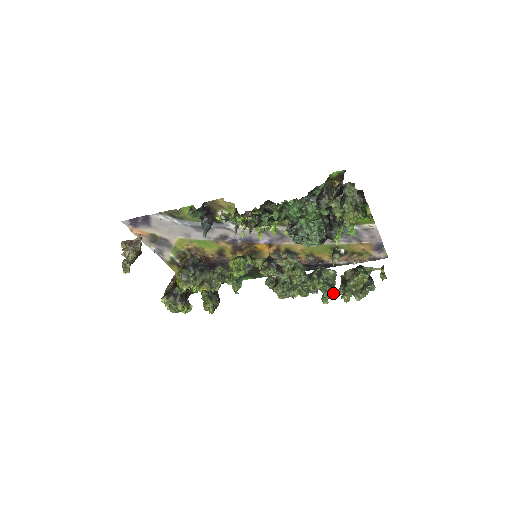
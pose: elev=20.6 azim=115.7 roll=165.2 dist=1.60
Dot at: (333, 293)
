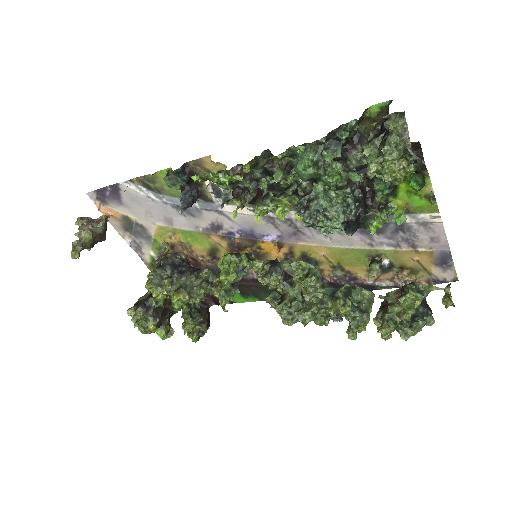
Dot at: (365, 324)
